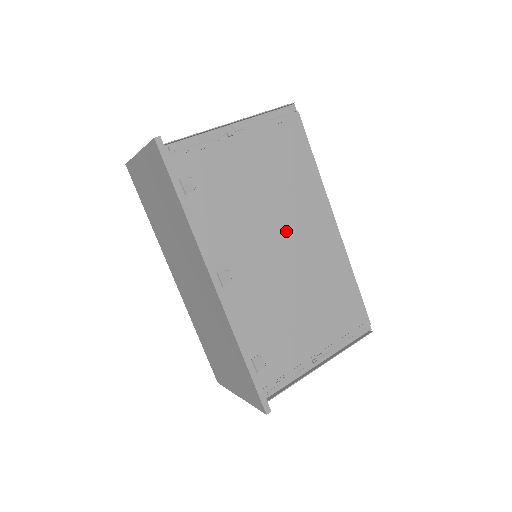
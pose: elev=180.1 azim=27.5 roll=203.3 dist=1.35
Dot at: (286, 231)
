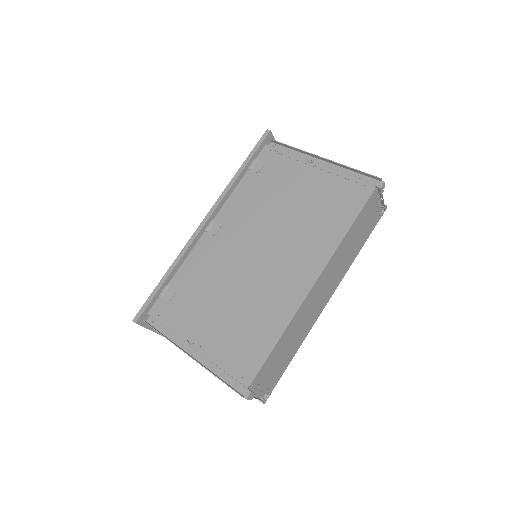
Dot at: (275, 246)
